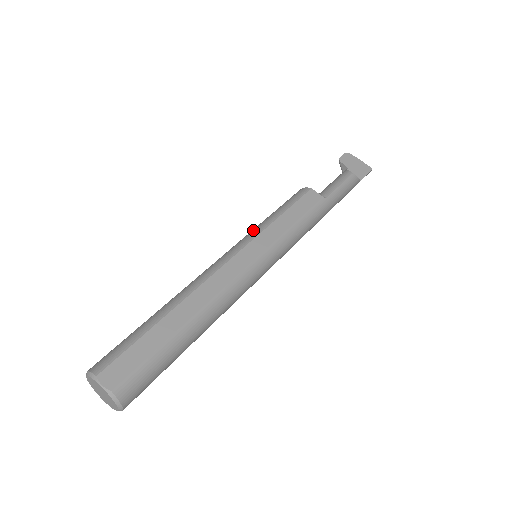
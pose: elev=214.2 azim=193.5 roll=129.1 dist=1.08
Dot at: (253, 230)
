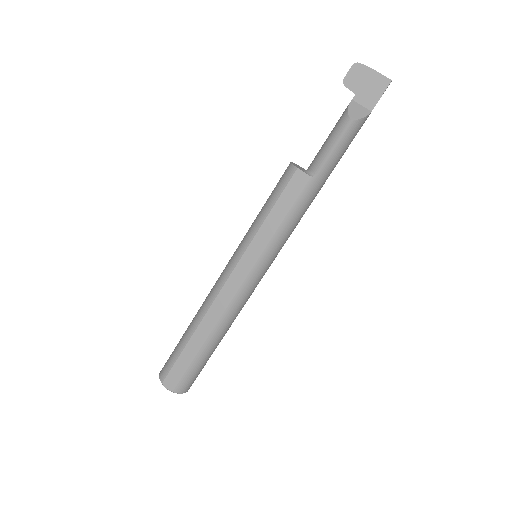
Dot at: (245, 237)
